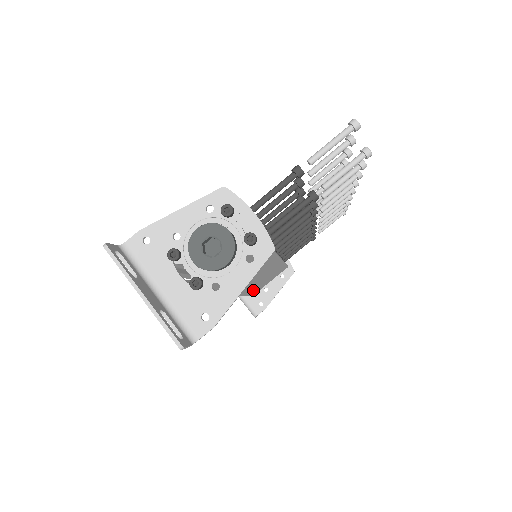
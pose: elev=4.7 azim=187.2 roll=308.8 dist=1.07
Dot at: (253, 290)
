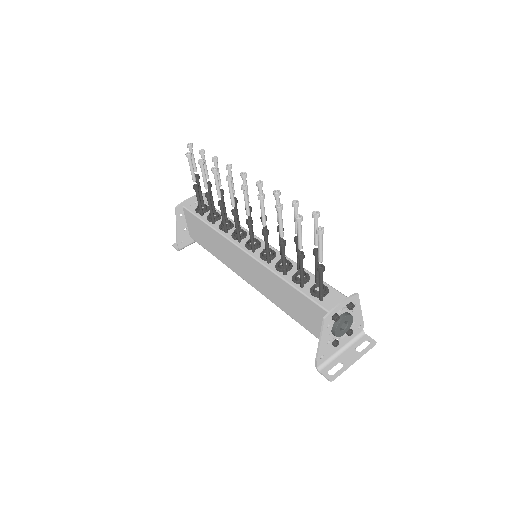
Dot at: occluded
